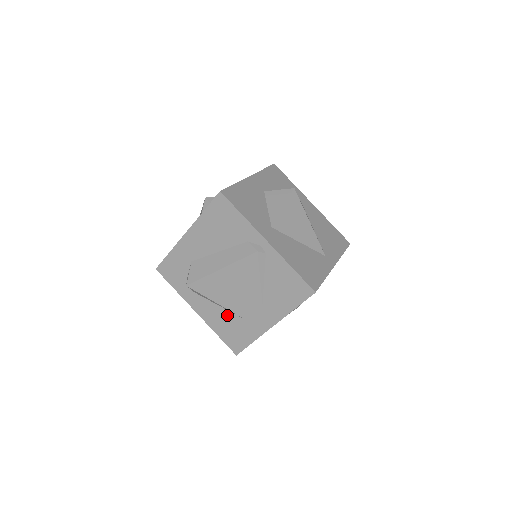
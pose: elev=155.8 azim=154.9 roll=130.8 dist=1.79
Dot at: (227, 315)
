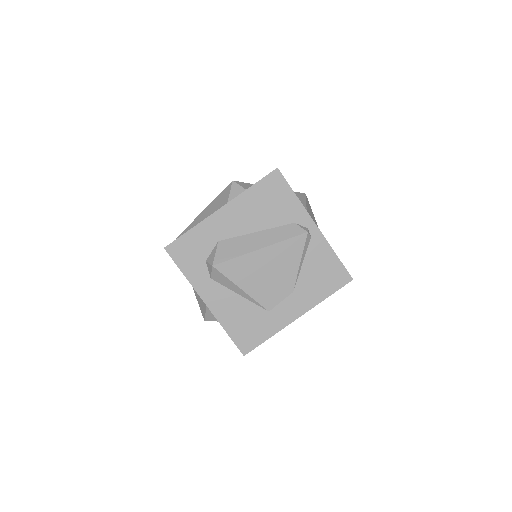
Dot at: (246, 306)
